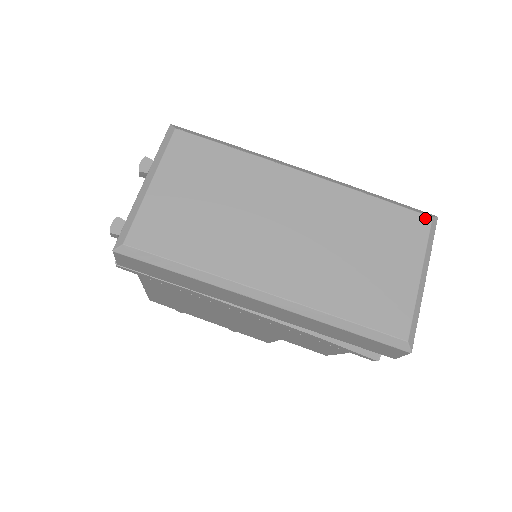
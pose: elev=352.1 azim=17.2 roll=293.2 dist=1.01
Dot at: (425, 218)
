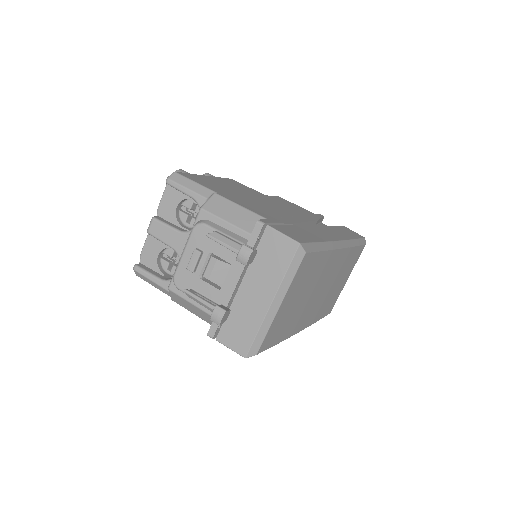
Dot at: (364, 246)
